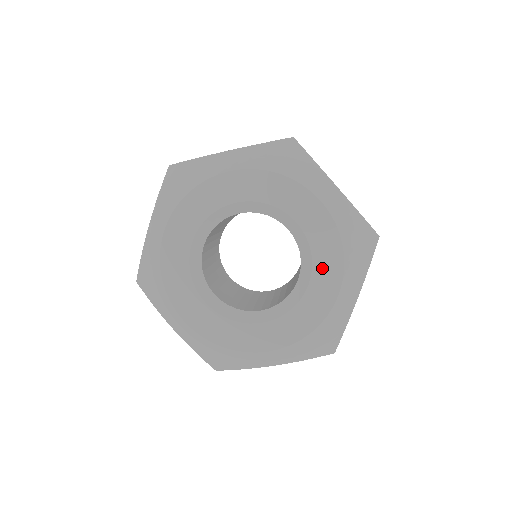
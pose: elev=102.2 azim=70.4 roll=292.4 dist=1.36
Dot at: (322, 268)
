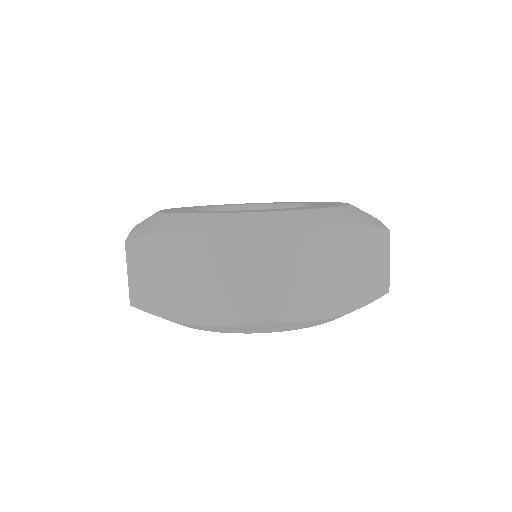
Dot at: occluded
